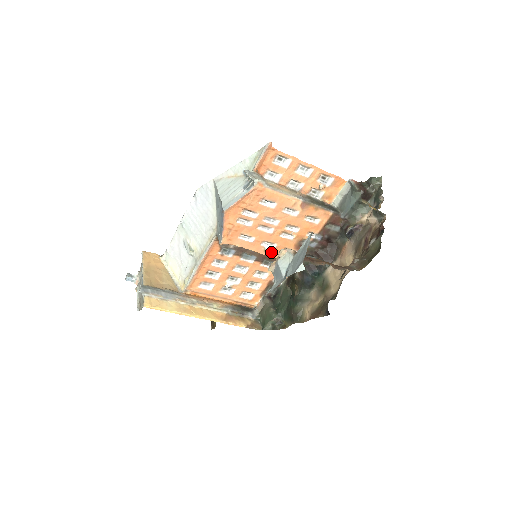
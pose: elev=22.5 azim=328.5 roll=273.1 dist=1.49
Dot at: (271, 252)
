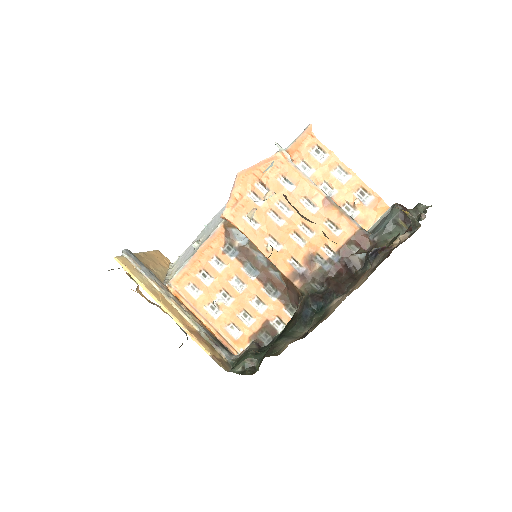
Dot at: (274, 255)
